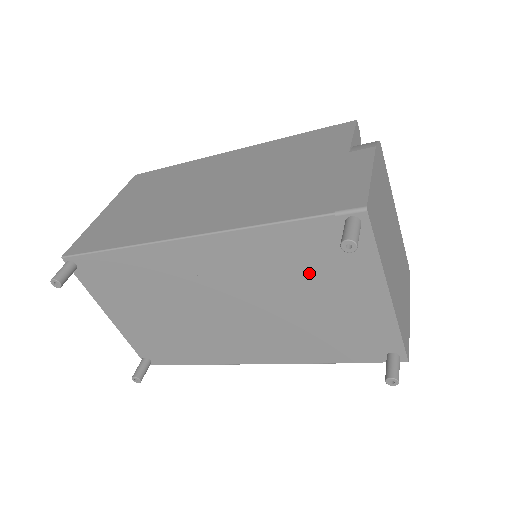
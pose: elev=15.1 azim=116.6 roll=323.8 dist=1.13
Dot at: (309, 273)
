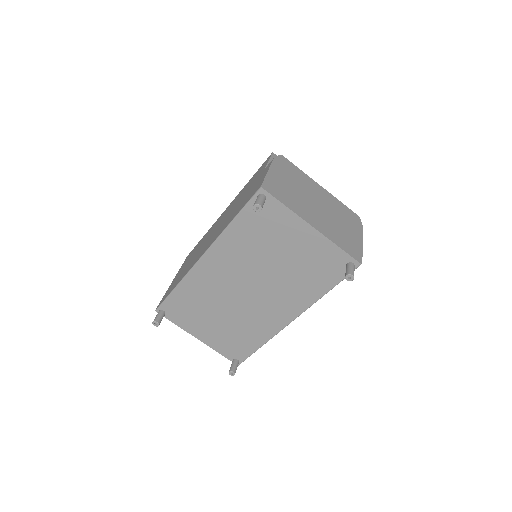
Dot at: (267, 240)
